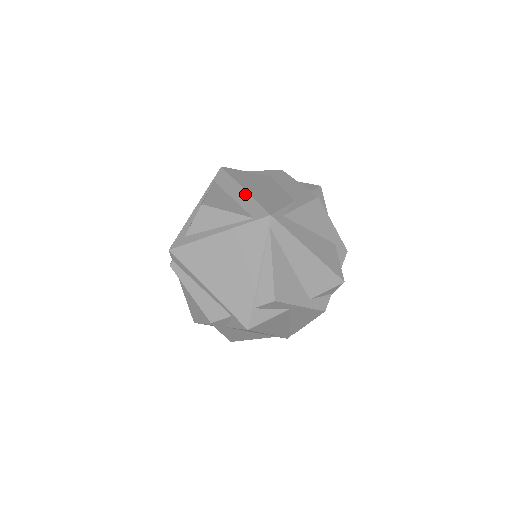
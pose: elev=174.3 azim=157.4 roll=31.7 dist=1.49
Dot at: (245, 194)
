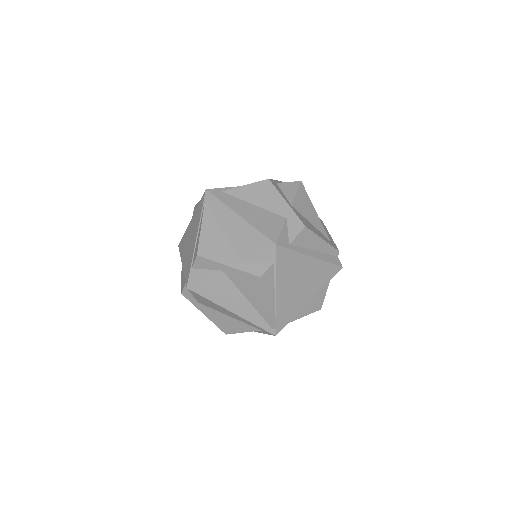
Dot at: occluded
